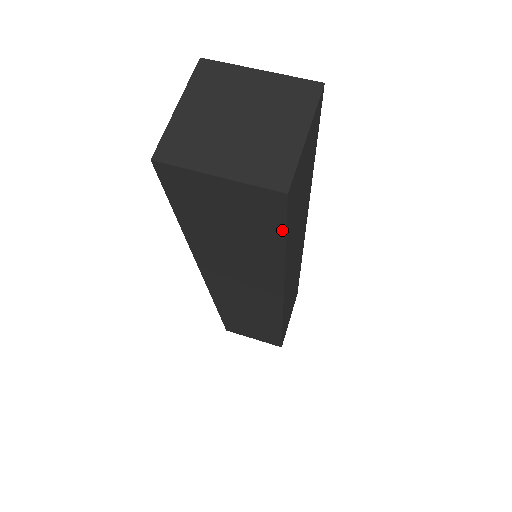
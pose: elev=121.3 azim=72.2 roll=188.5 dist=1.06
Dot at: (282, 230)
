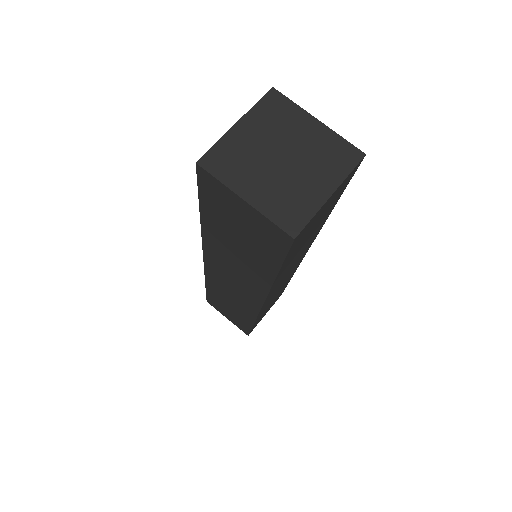
Dot at: (281, 259)
